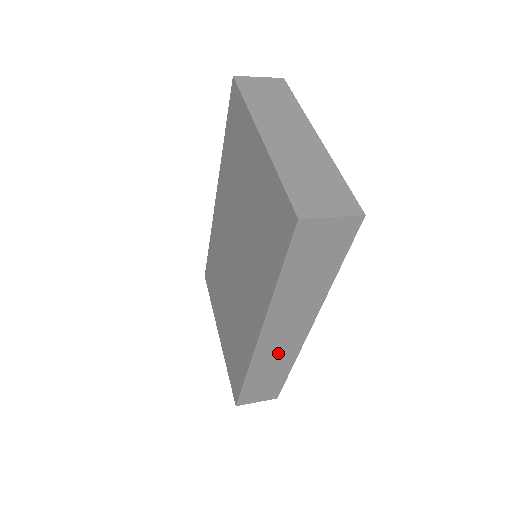
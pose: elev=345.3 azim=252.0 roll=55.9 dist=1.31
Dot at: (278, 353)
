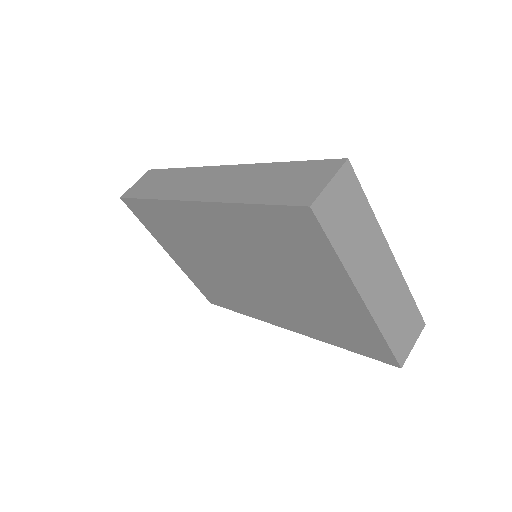
Dot at: occluded
